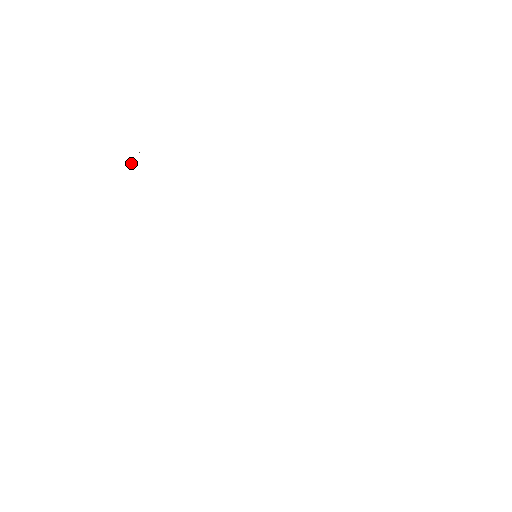
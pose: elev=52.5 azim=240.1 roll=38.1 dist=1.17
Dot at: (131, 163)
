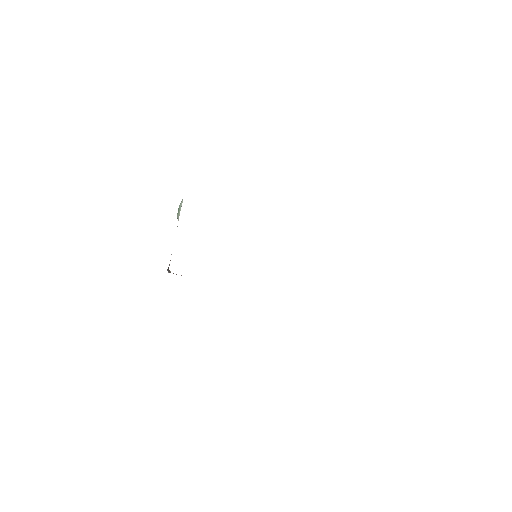
Dot at: occluded
